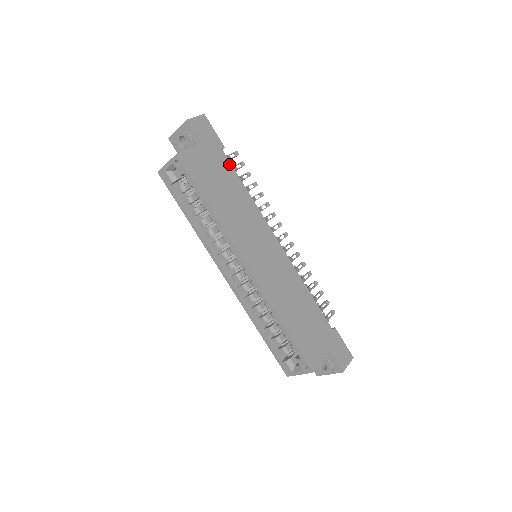
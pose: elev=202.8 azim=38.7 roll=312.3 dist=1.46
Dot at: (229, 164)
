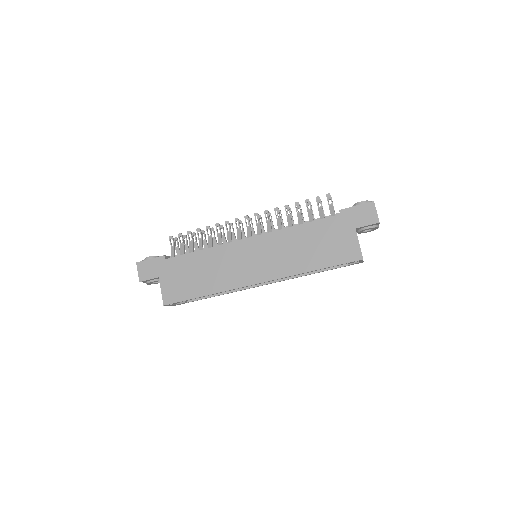
Dot at: (177, 258)
